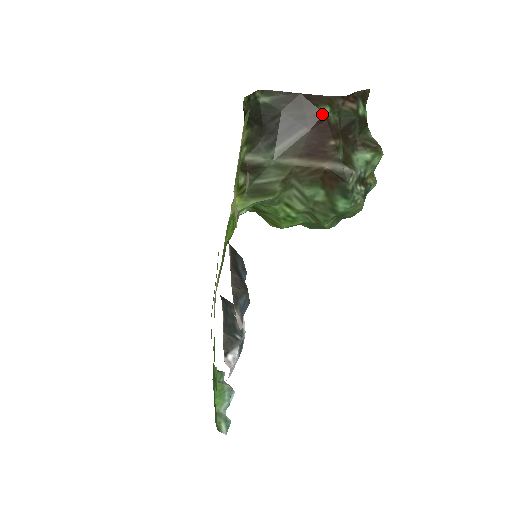
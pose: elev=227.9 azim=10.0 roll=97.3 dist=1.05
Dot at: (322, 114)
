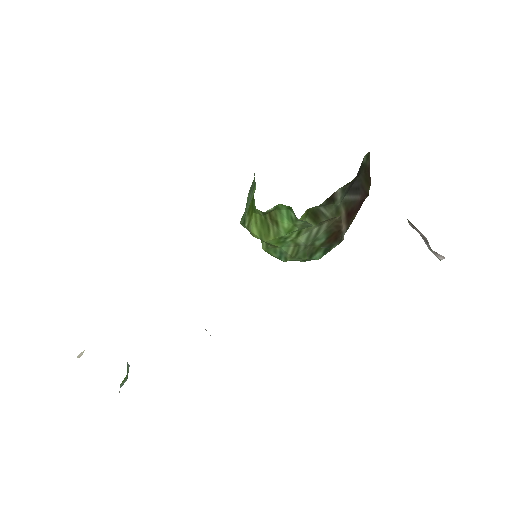
Dot at: occluded
